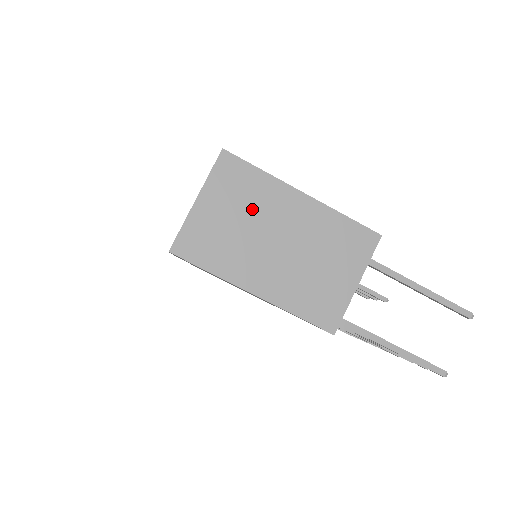
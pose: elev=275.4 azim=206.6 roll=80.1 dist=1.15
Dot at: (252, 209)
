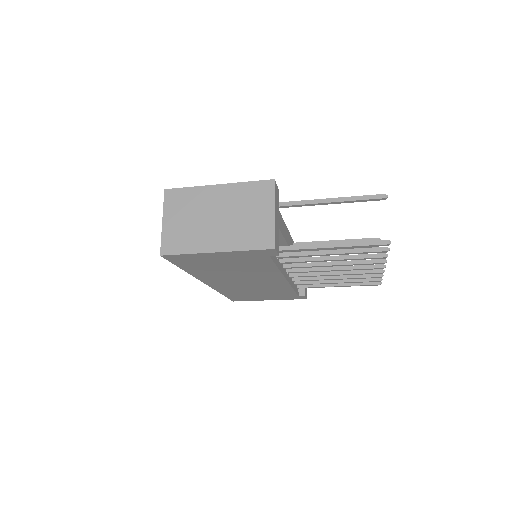
Dot at: (194, 209)
